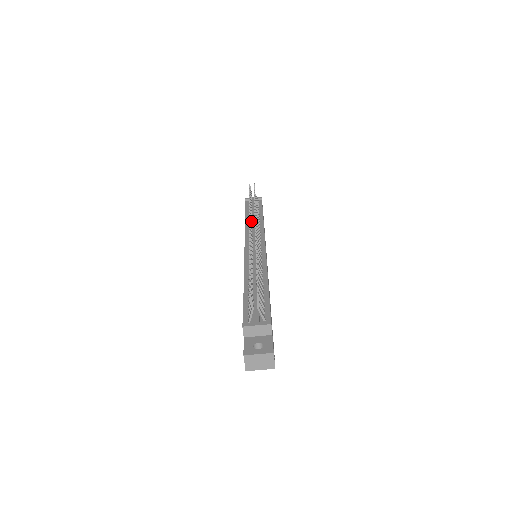
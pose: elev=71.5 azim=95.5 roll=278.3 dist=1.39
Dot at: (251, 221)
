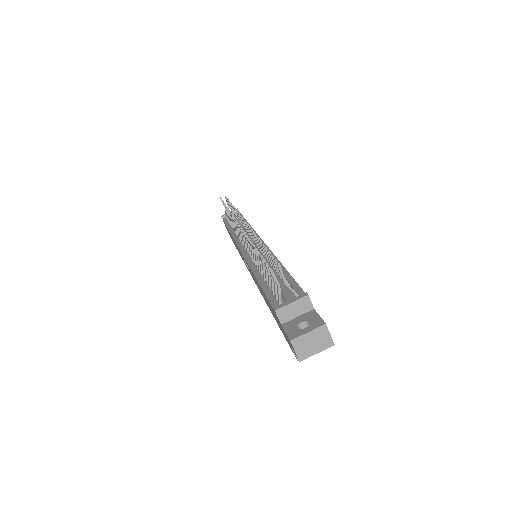
Dot at: occluded
